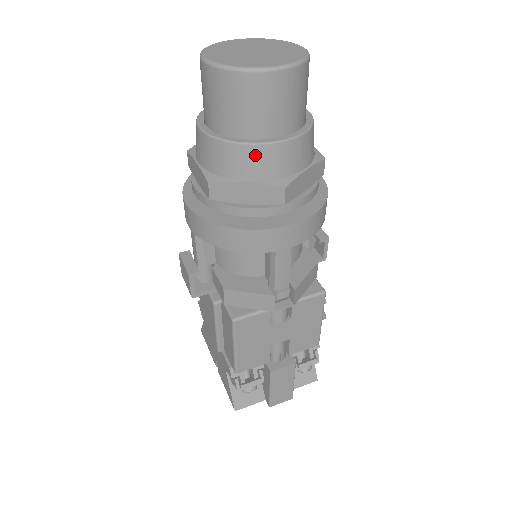
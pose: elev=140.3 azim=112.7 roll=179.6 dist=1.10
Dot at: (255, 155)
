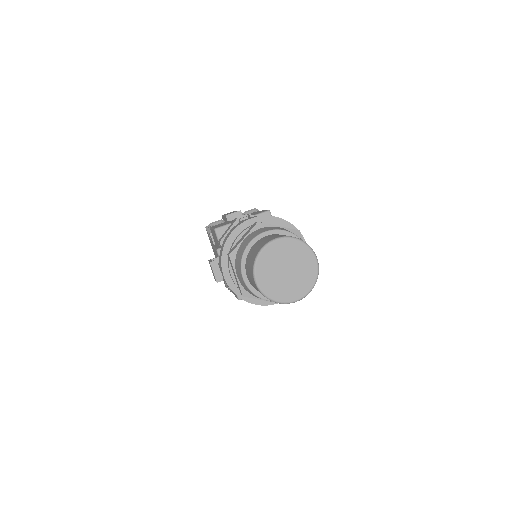
Dot at: occluded
